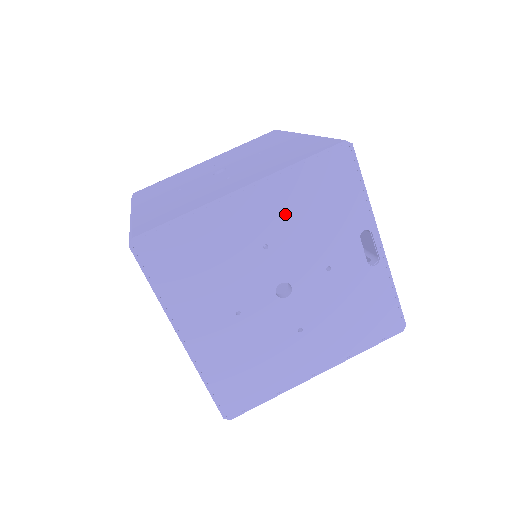
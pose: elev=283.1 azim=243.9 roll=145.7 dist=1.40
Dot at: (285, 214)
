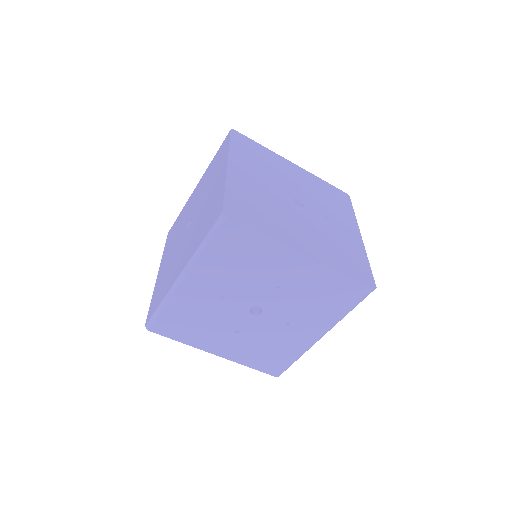
Dot at: occluded
